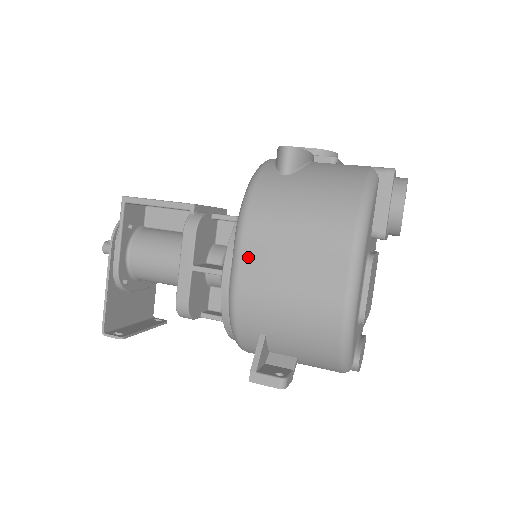
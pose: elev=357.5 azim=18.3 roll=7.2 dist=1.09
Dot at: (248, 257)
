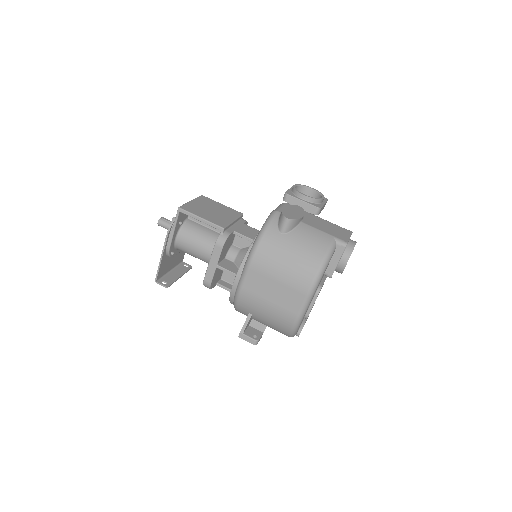
Dot at: (251, 278)
